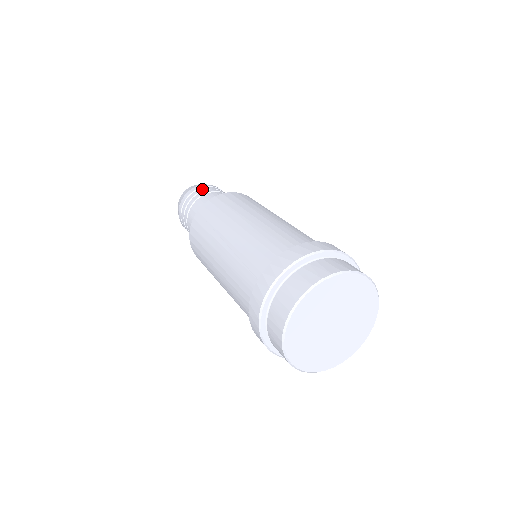
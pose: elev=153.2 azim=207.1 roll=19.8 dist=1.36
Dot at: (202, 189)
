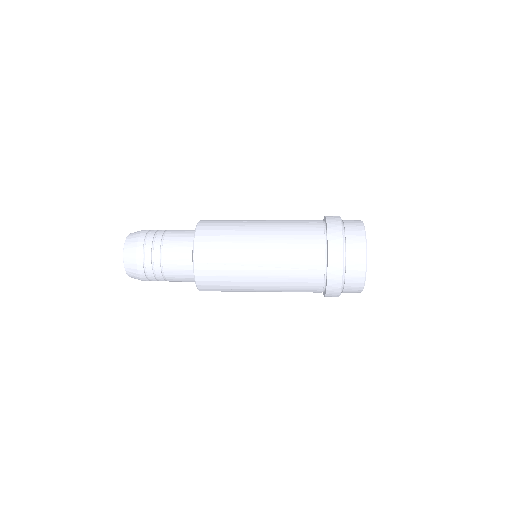
Dot at: (149, 243)
